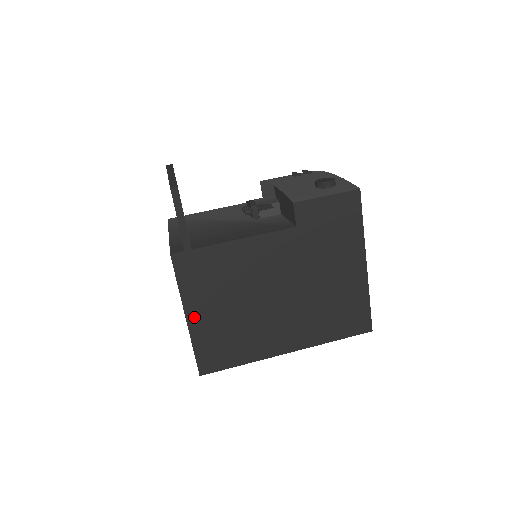
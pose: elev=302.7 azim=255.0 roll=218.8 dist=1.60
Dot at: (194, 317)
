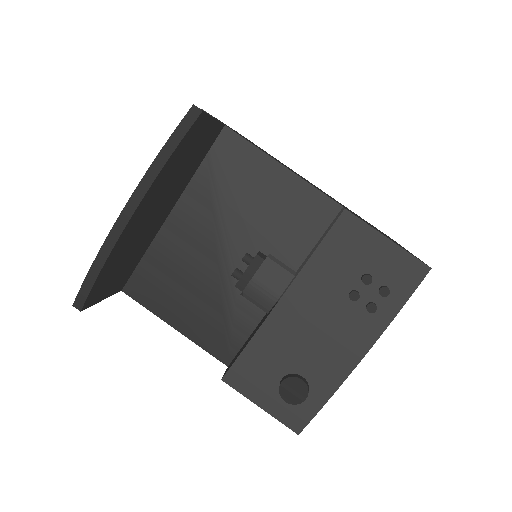
Dot at: occluded
